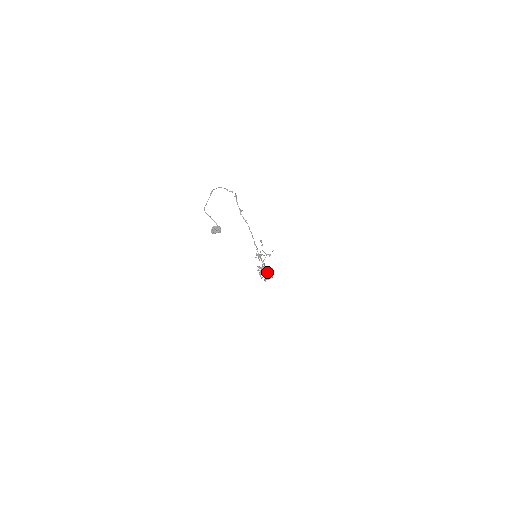
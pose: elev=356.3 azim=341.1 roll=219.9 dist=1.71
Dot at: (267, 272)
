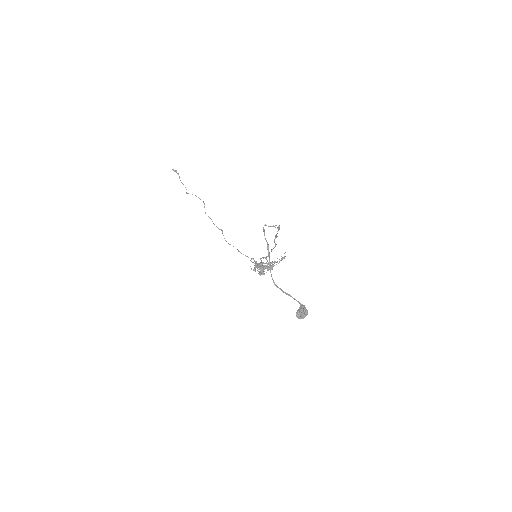
Dot at: occluded
